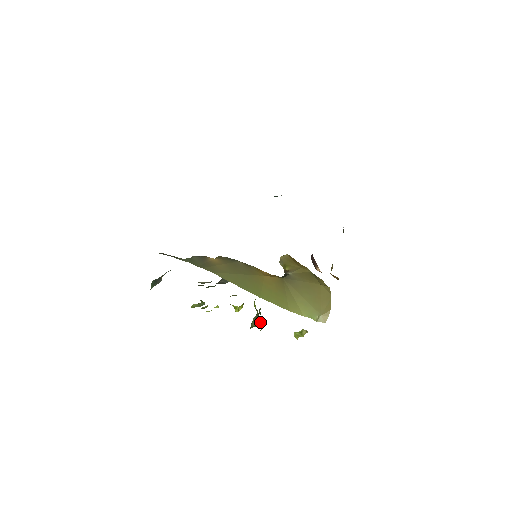
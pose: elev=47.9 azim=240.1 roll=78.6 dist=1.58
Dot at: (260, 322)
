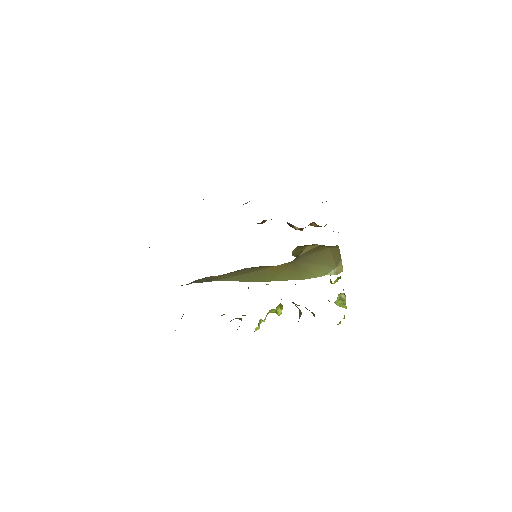
Dot at: (300, 311)
